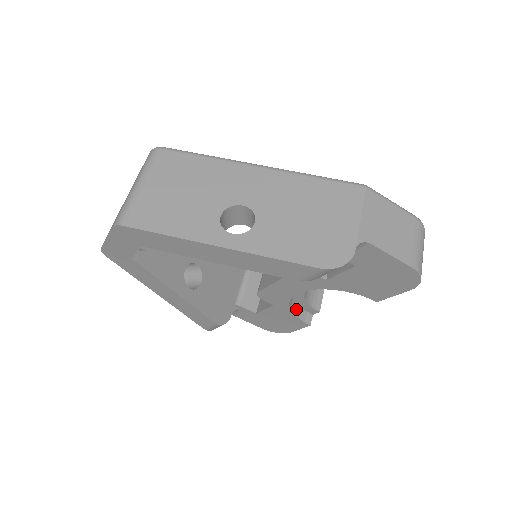
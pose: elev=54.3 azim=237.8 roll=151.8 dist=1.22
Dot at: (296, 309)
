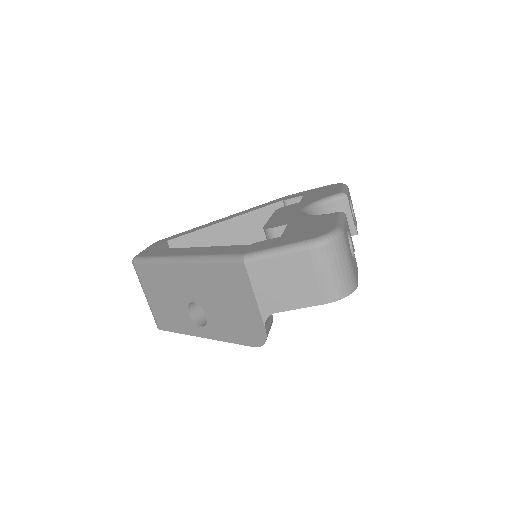
Dot at: occluded
